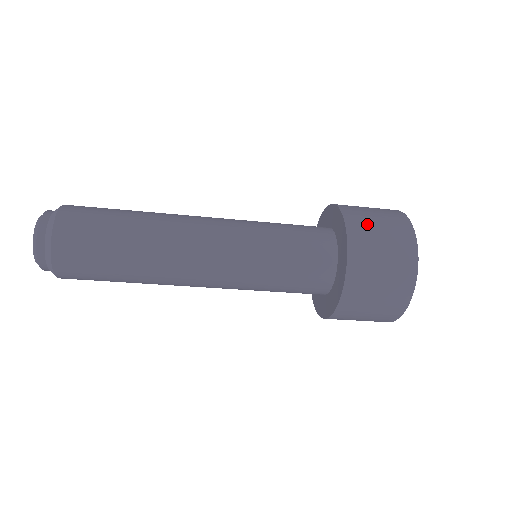
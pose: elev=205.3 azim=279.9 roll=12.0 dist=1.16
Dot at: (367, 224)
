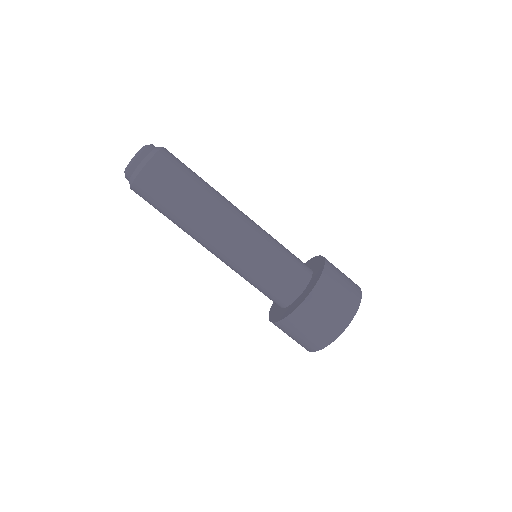
Dot at: occluded
